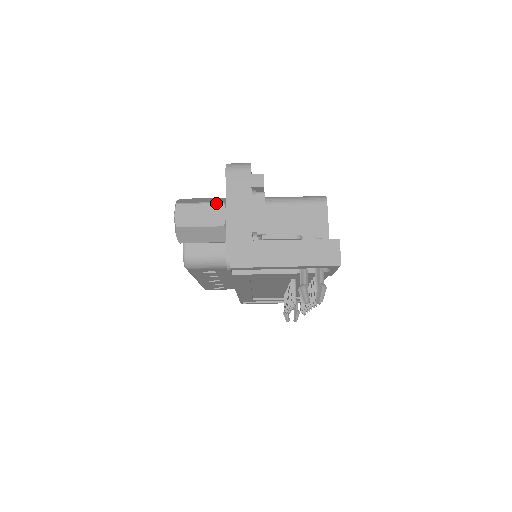
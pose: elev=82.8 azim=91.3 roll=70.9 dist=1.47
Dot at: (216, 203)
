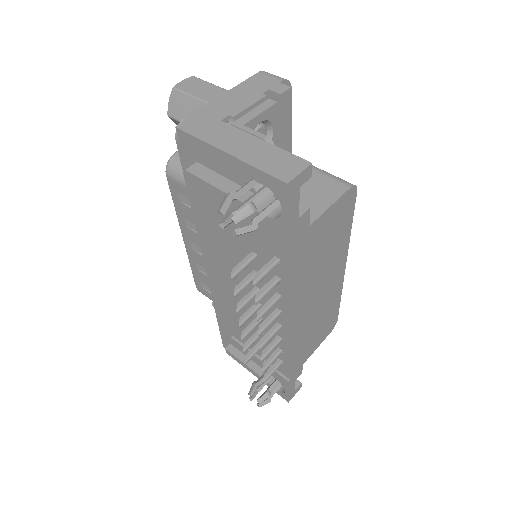
Dot at: (225, 89)
